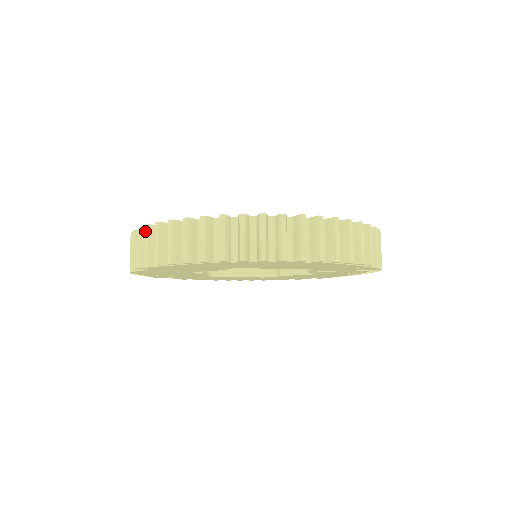
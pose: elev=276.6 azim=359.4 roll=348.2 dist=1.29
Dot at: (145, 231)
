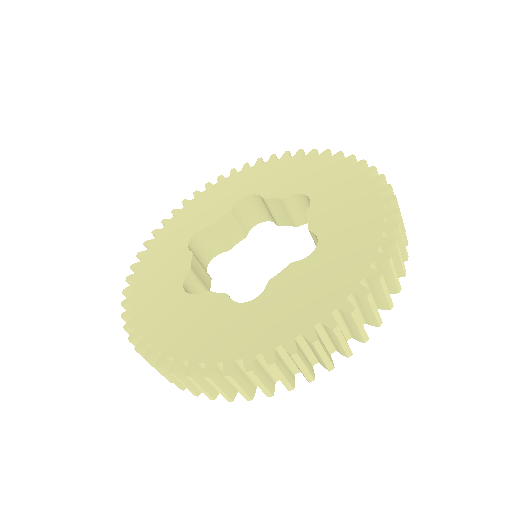
Dot at: occluded
